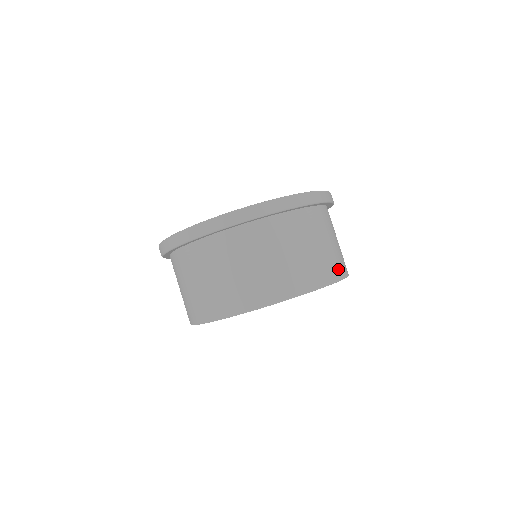
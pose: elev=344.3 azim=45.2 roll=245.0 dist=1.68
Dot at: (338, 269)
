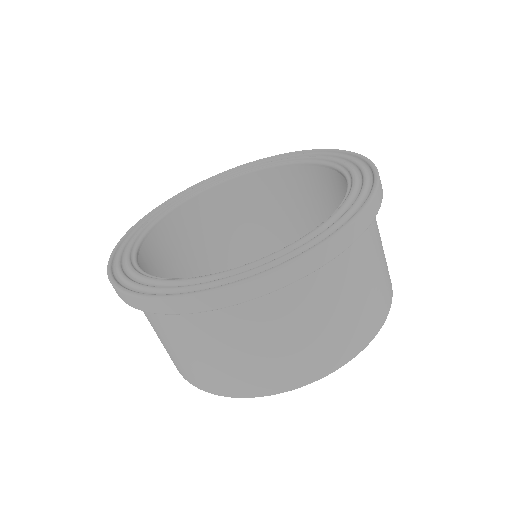
Dot at: occluded
